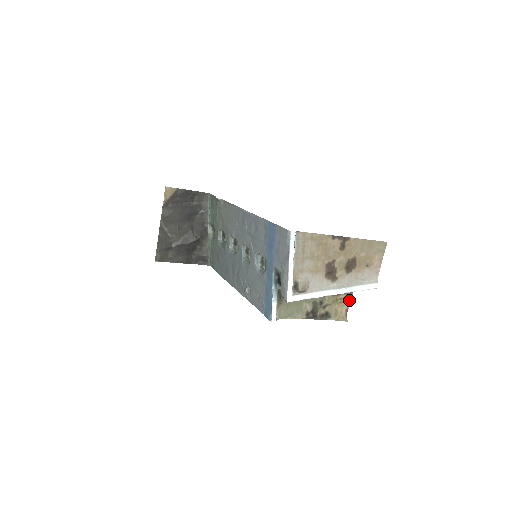
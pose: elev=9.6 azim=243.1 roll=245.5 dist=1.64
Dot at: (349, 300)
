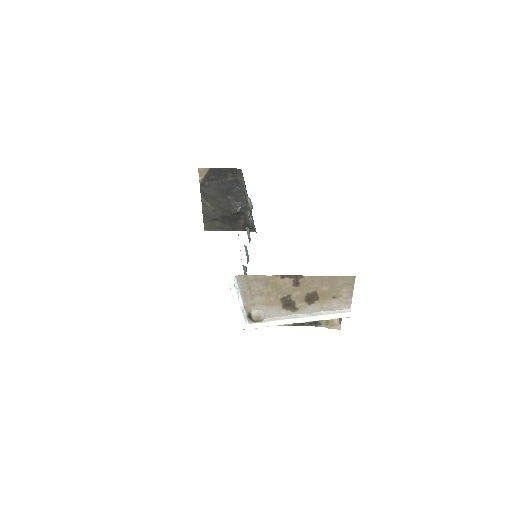
Dot at: occluded
